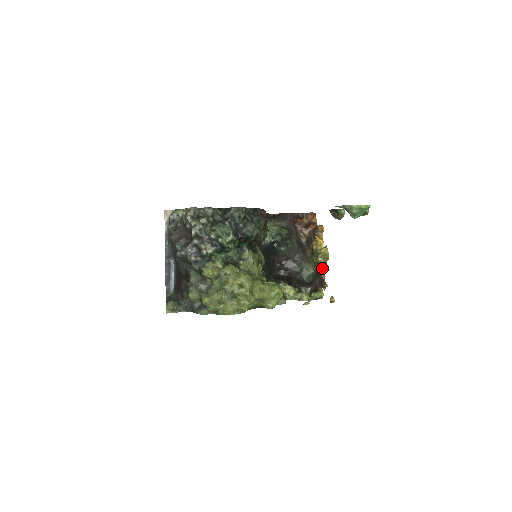
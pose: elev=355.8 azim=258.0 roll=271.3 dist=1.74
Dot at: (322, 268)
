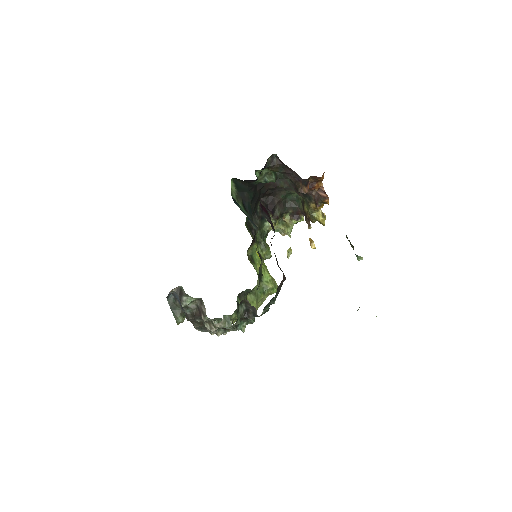
Dot at: occluded
